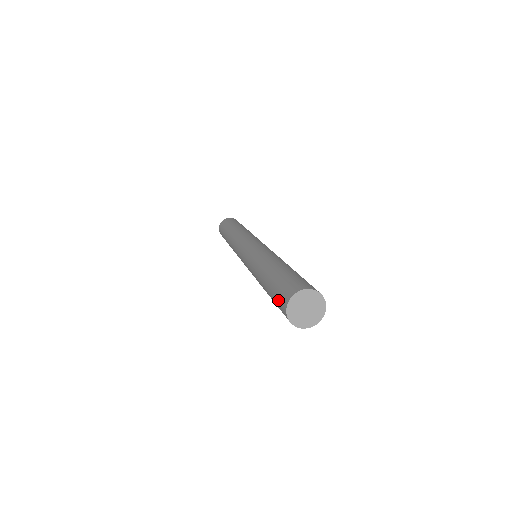
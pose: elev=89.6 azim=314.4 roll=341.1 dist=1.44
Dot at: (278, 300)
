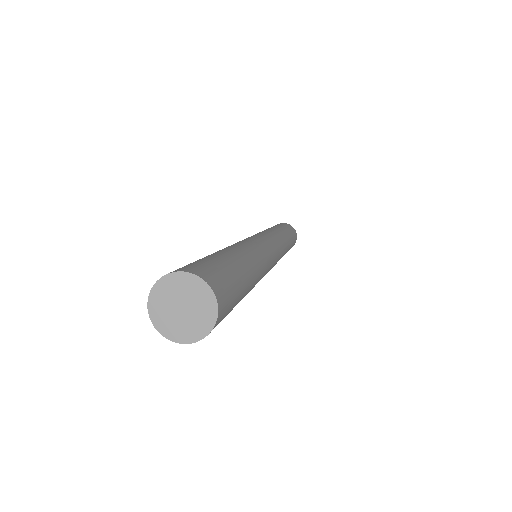
Dot at: occluded
